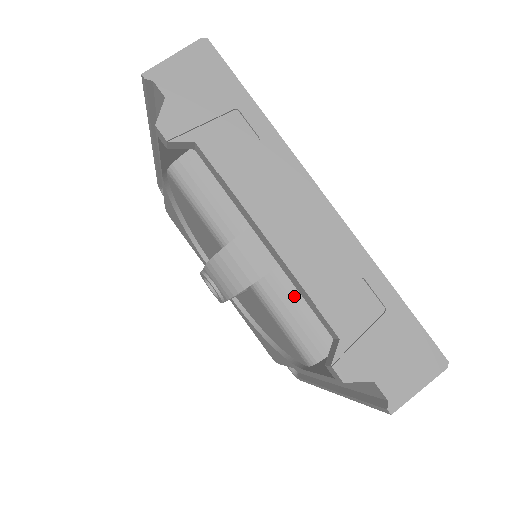
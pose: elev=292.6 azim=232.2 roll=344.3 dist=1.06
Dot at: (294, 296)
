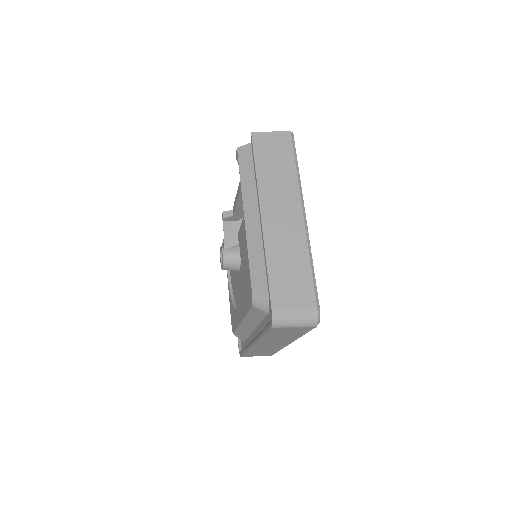
Dot at: occluded
